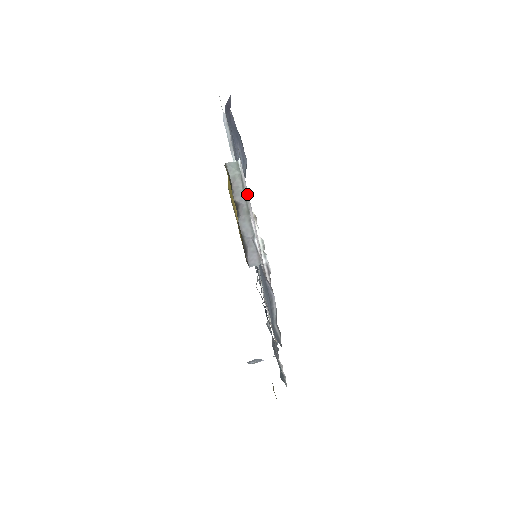
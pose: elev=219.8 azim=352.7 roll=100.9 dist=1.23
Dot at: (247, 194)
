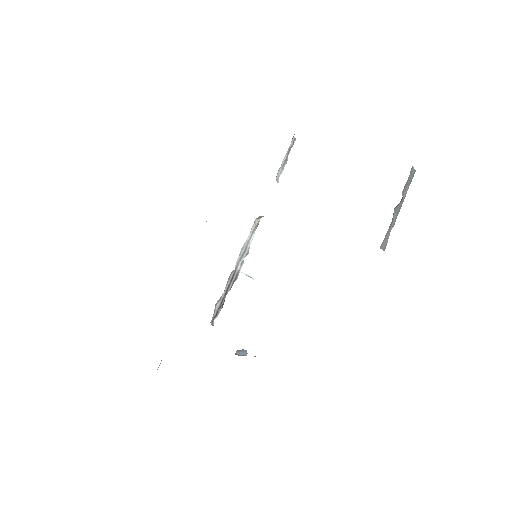
Dot at: occluded
